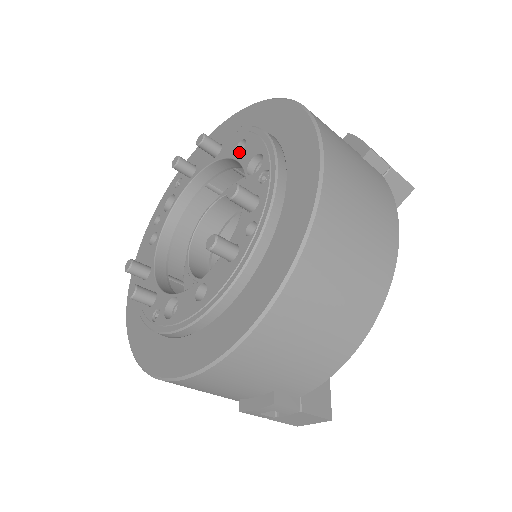
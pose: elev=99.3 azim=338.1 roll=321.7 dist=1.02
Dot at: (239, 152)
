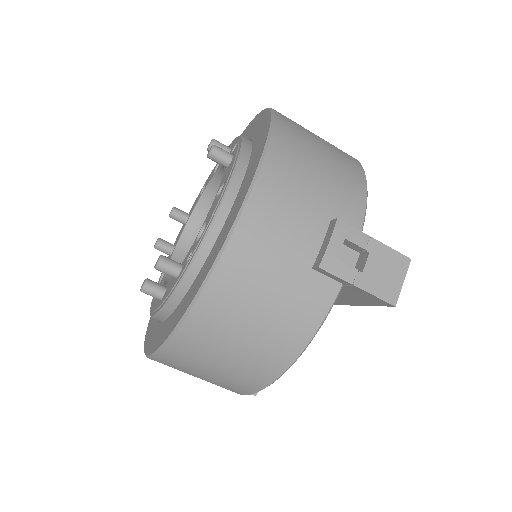
Dot at: occluded
